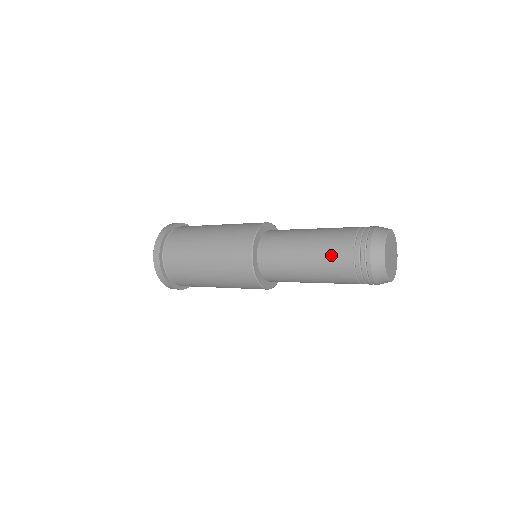
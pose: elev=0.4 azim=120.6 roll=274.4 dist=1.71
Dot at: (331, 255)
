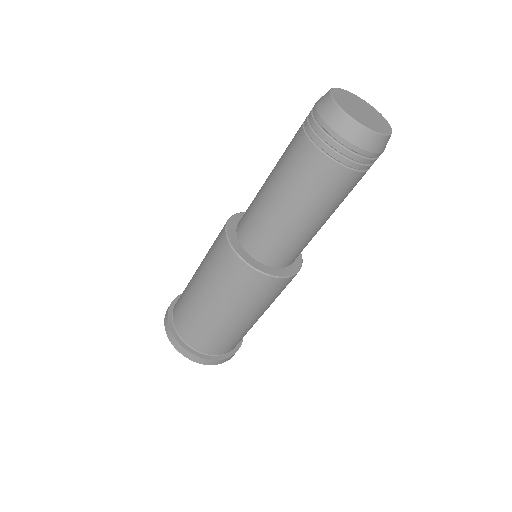
Dot at: occluded
